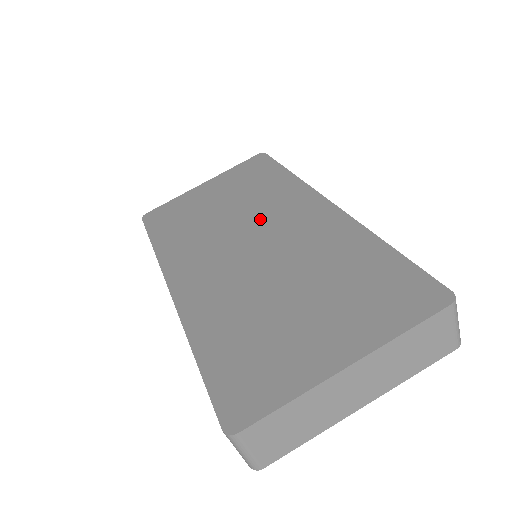
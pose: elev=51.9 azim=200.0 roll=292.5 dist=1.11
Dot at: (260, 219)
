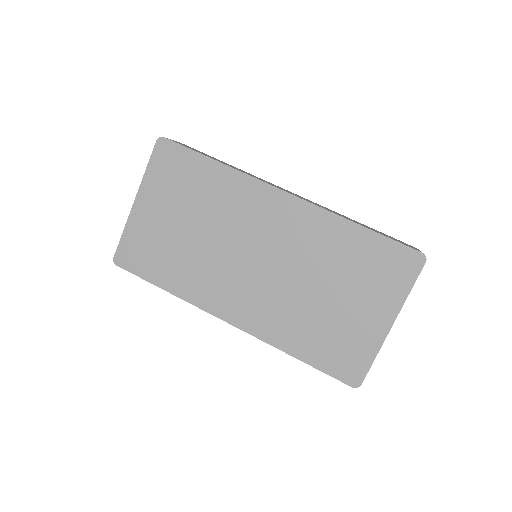
Dot at: (240, 231)
